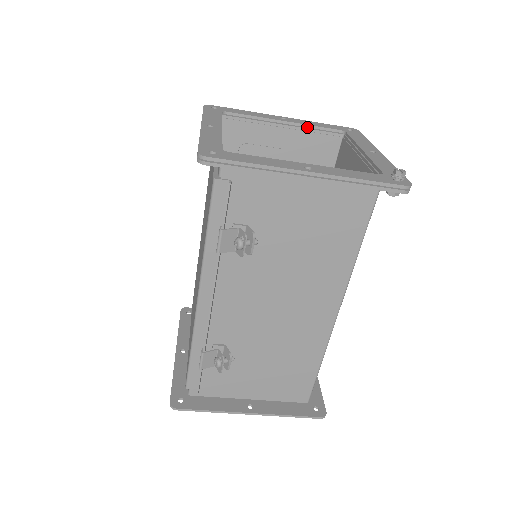
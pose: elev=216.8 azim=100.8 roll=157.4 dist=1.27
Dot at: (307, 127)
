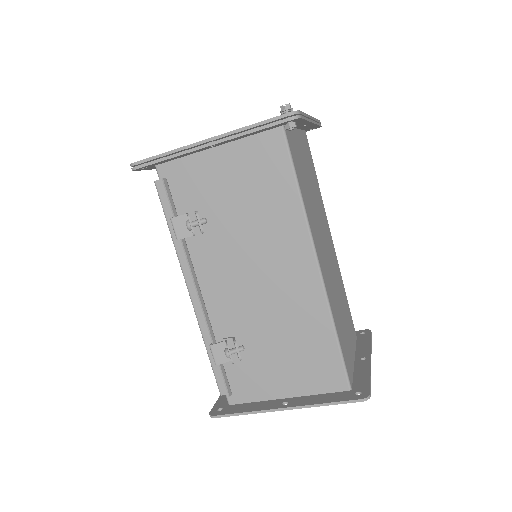
Dot at: occluded
